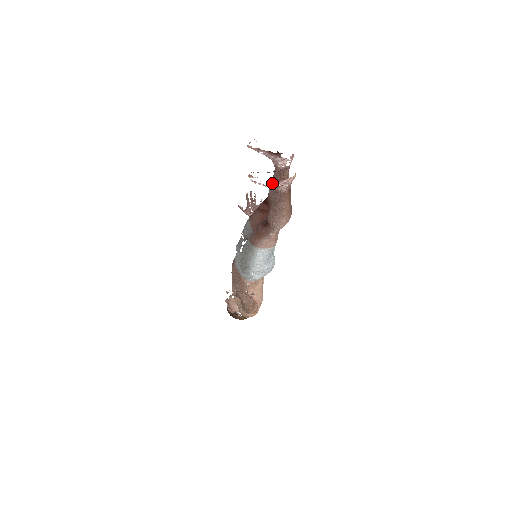
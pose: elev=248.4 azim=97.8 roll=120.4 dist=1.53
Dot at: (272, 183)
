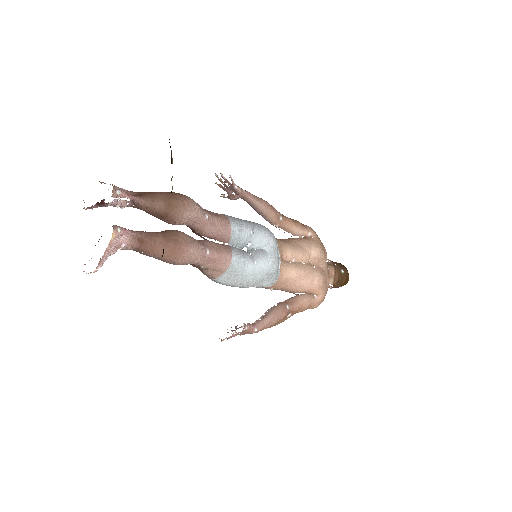
Dot at: occluded
